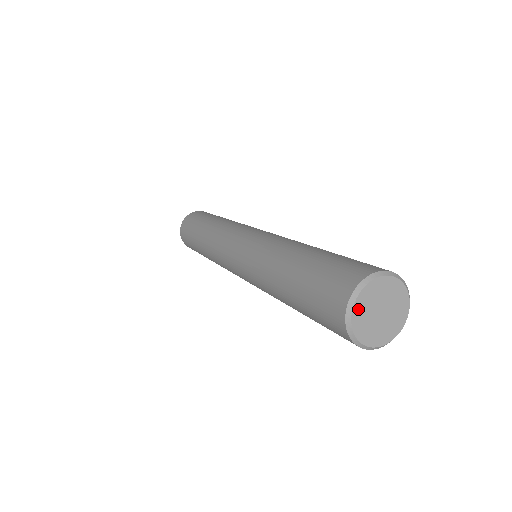
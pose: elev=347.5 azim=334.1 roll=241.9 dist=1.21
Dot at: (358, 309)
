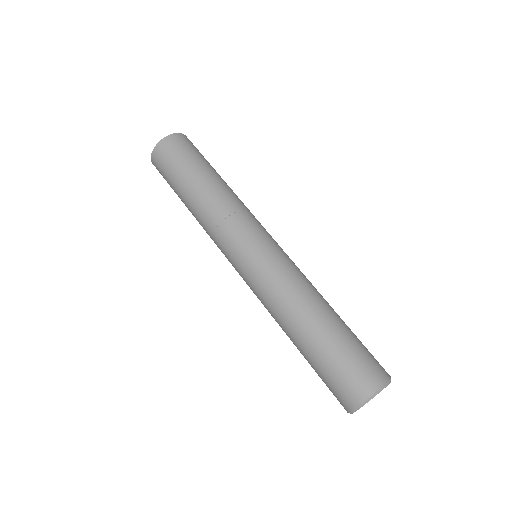
Dot at: occluded
